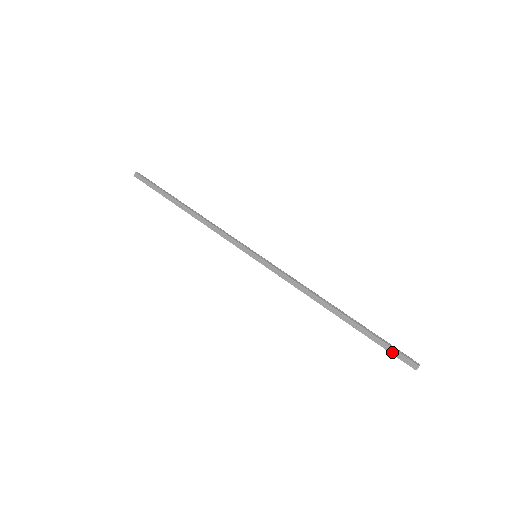
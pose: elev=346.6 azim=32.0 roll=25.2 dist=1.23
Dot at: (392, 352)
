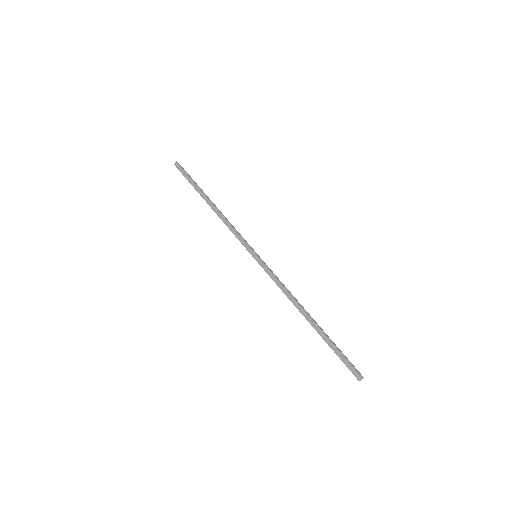
Dot at: (344, 362)
